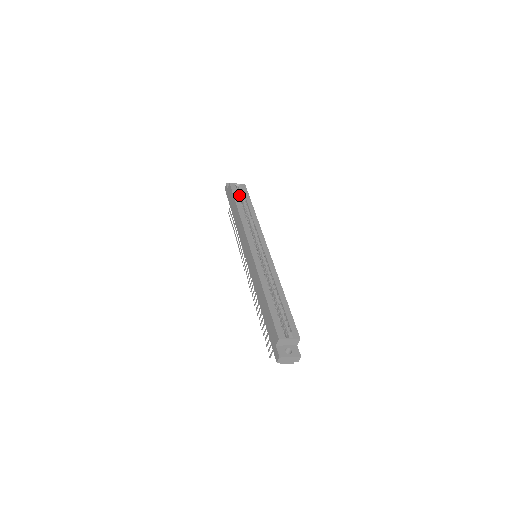
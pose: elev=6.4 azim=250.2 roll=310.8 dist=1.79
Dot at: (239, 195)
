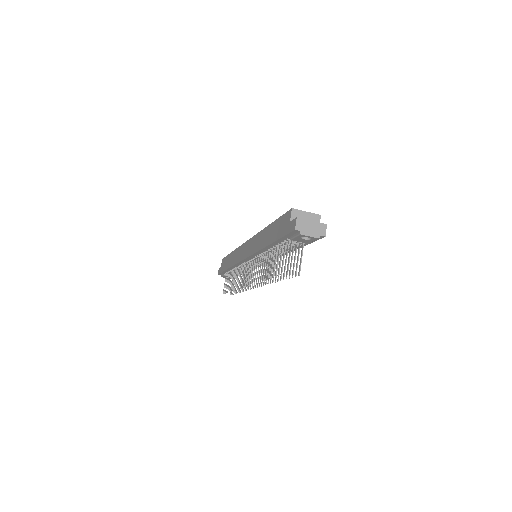
Dot at: occluded
